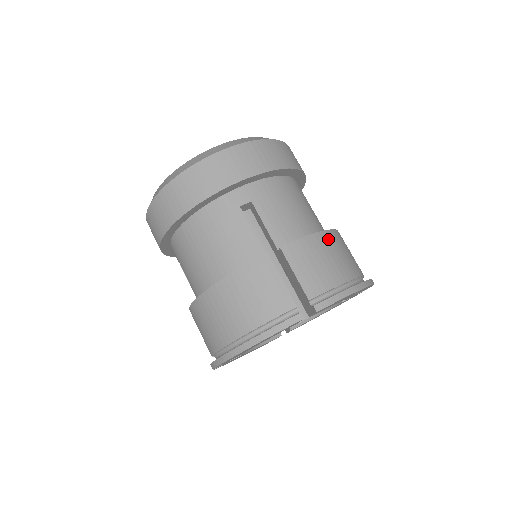
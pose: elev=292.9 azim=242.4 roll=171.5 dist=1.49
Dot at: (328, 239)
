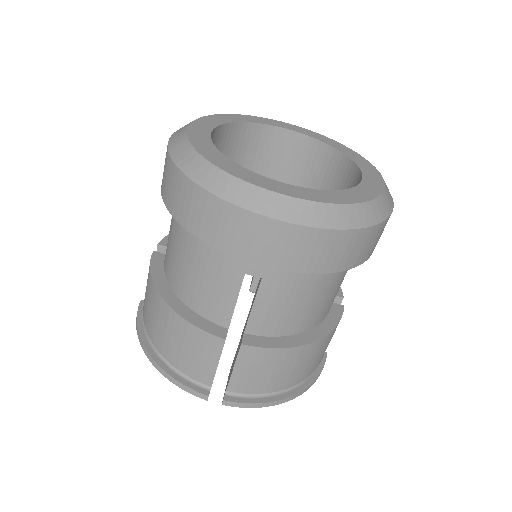
Dot at: (303, 352)
